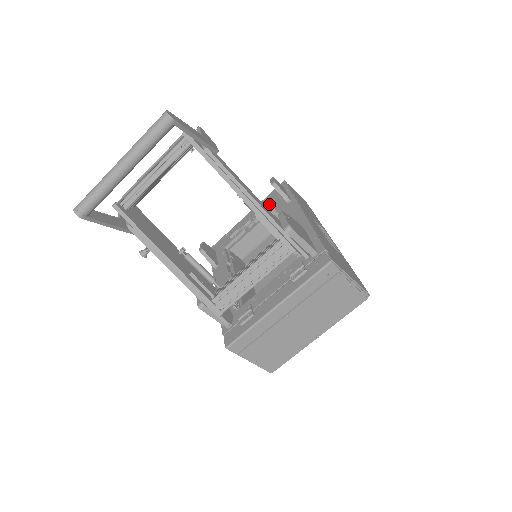
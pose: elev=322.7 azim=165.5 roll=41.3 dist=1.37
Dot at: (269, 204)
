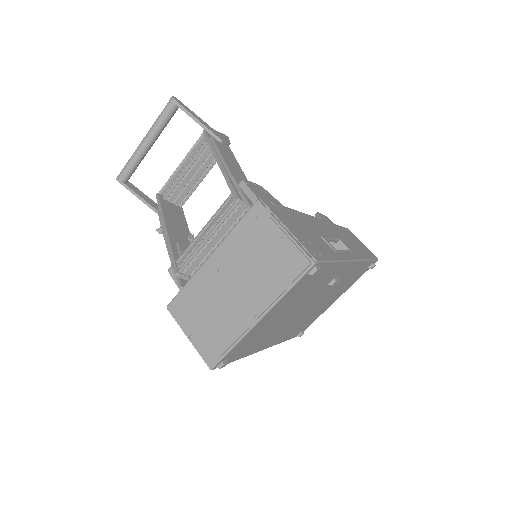
Dot at: occluded
